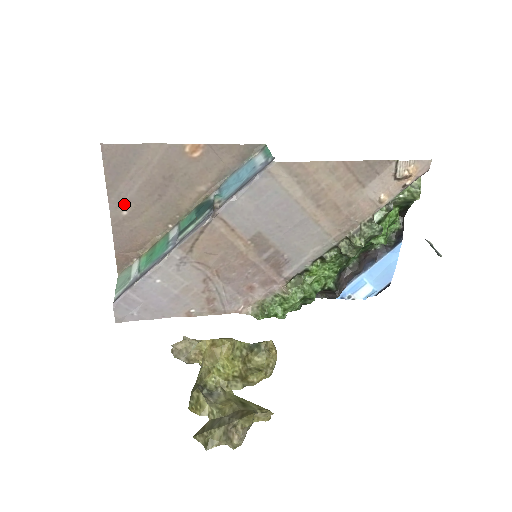
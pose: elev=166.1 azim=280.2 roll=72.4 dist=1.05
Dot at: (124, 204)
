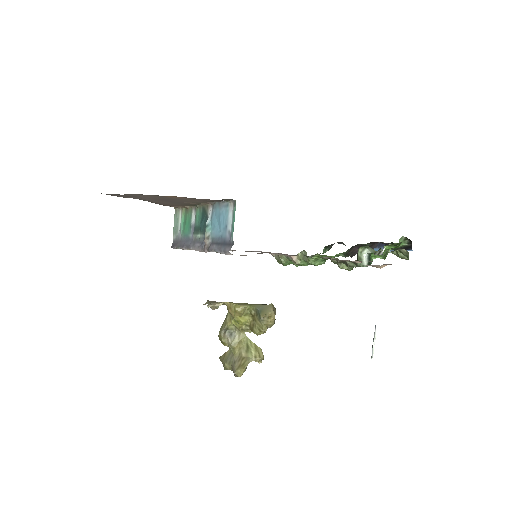
Dot at: (147, 200)
